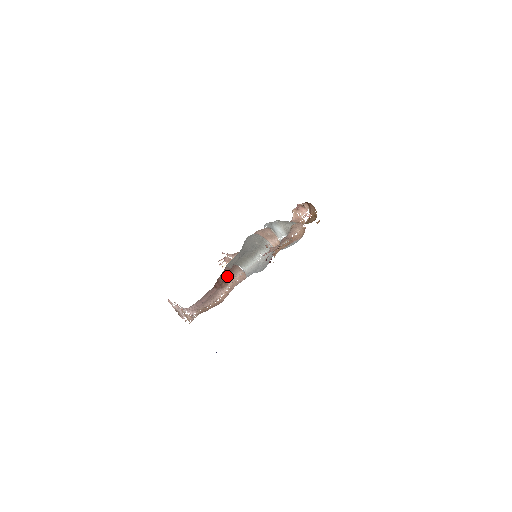
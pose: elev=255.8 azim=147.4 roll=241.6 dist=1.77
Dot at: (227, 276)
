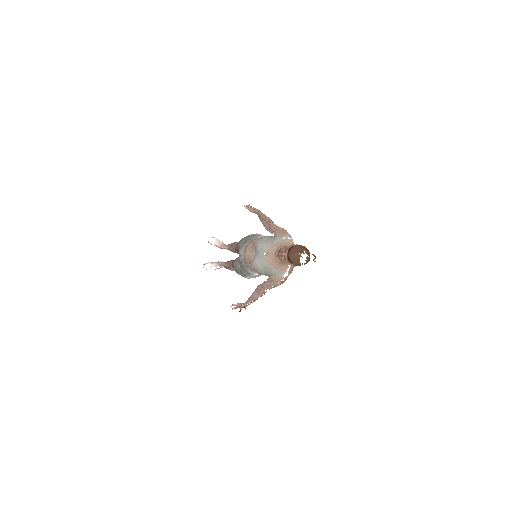
Dot at: occluded
